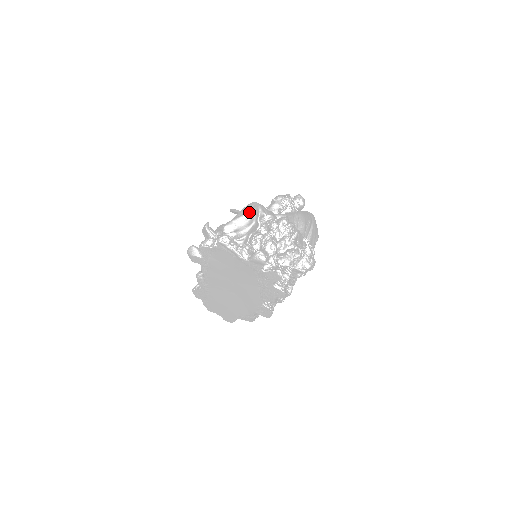
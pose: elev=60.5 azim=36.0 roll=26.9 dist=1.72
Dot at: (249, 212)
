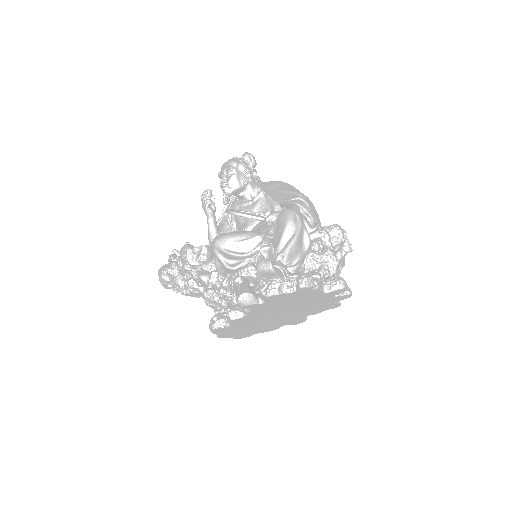
Dot at: (300, 229)
